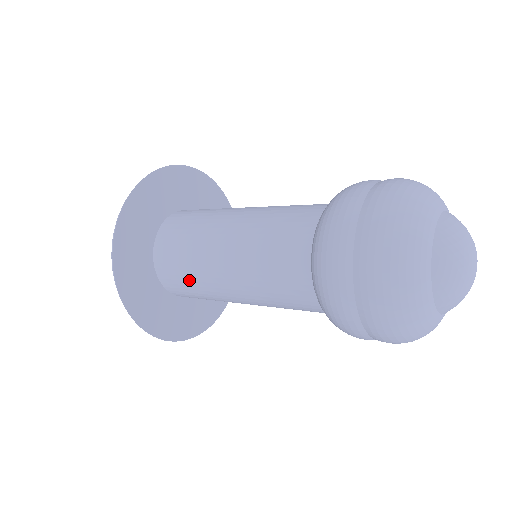
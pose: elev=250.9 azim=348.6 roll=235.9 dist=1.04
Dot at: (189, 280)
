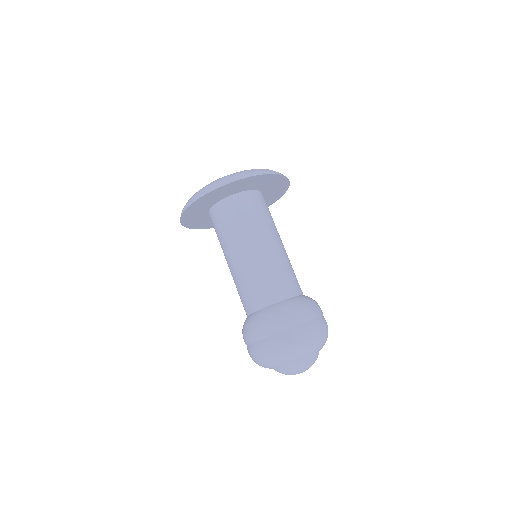
Dot at: (219, 234)
